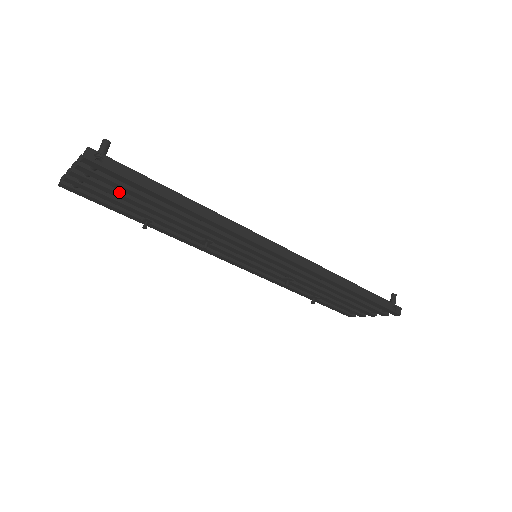
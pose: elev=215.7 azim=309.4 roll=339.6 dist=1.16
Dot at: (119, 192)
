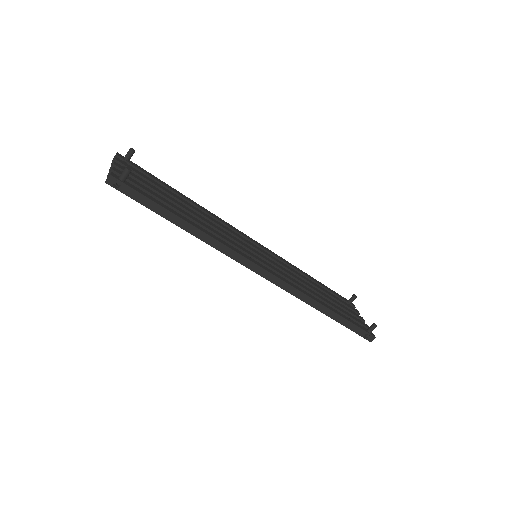
Dot at: occluded
